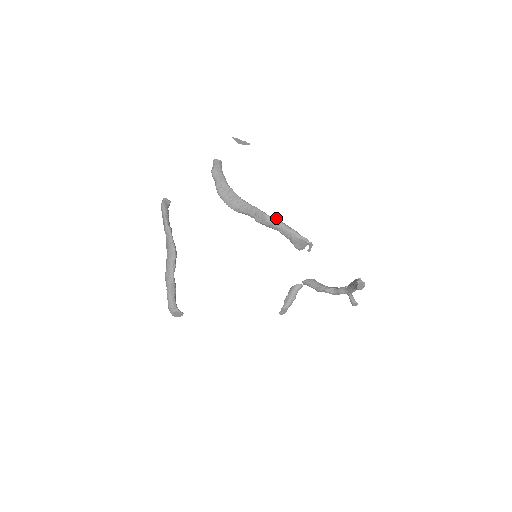
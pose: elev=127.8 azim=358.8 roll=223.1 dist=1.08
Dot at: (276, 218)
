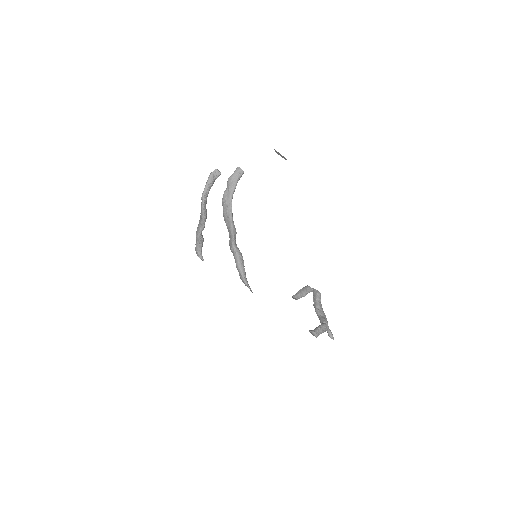
Dot at: (238, 252)
